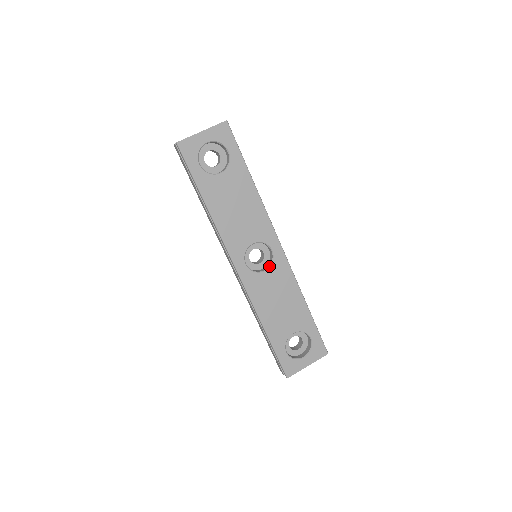
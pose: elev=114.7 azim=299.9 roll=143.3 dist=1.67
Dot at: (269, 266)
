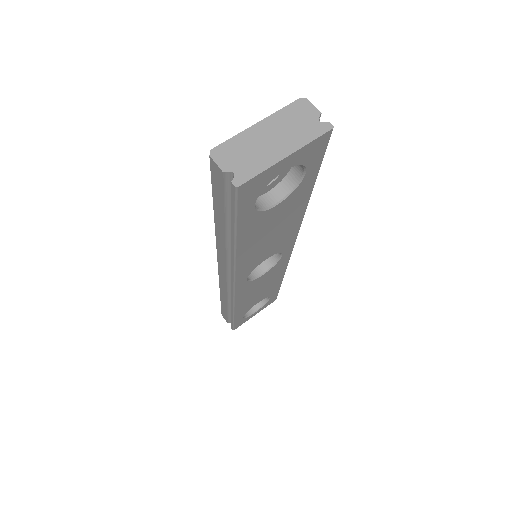
Dot at: (269, 268)
